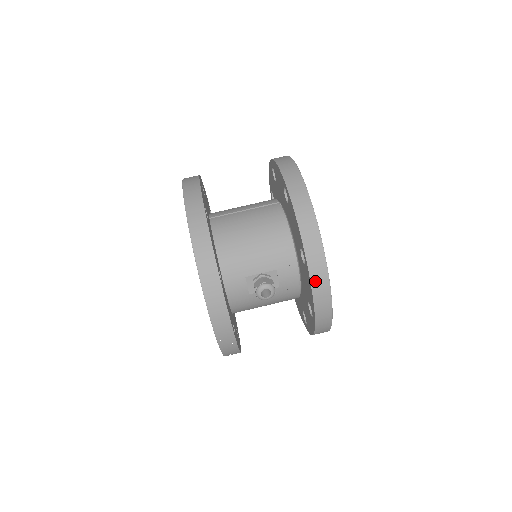
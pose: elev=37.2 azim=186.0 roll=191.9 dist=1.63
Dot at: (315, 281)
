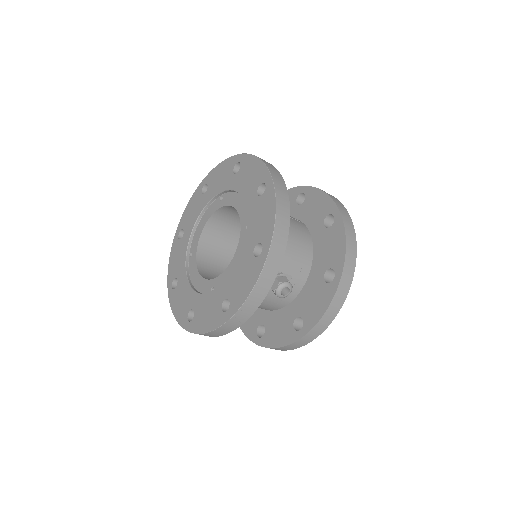
Dot at: (335, 300)
